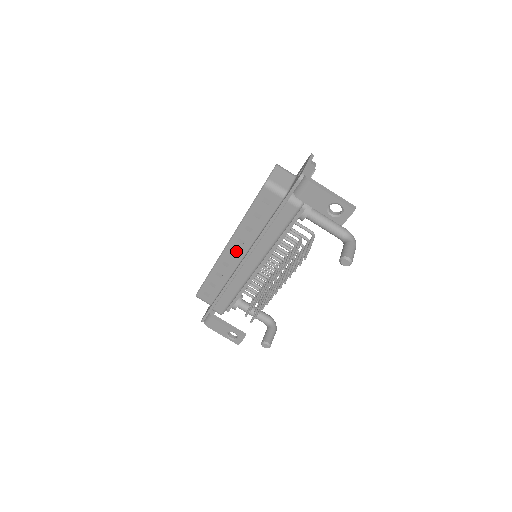
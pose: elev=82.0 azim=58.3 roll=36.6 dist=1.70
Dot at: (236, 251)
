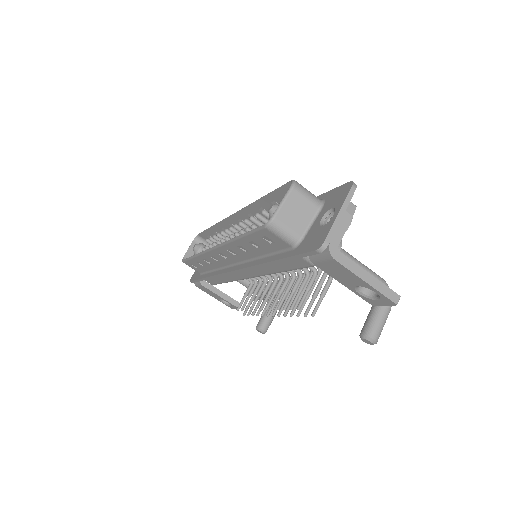
Dot at: (227, 256)
